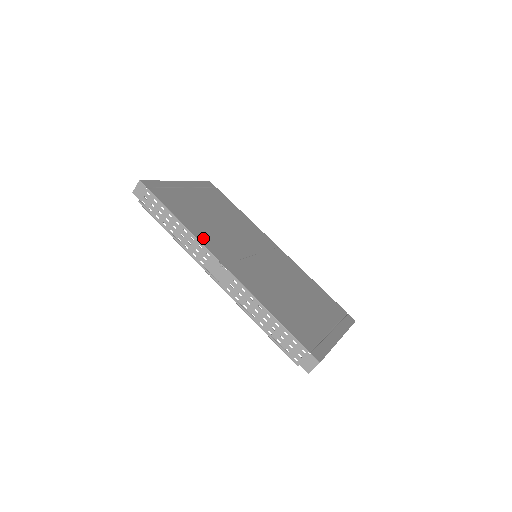
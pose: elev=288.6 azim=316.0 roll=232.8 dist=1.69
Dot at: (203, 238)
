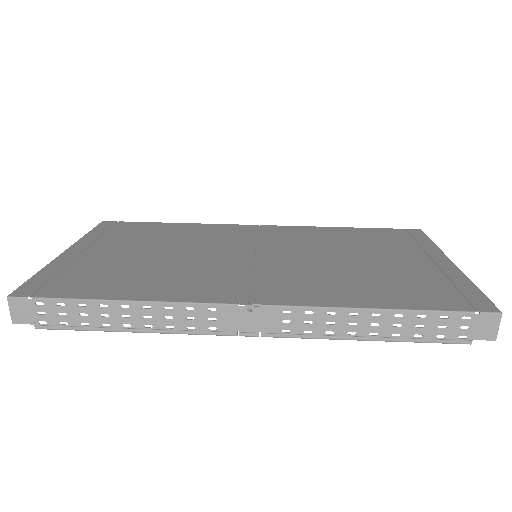
Dot at: (181, 294)
